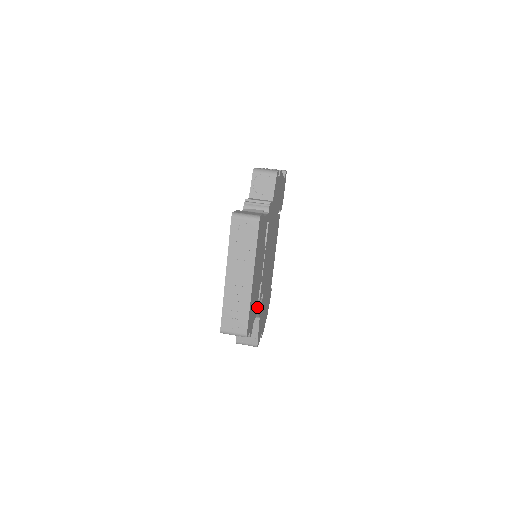
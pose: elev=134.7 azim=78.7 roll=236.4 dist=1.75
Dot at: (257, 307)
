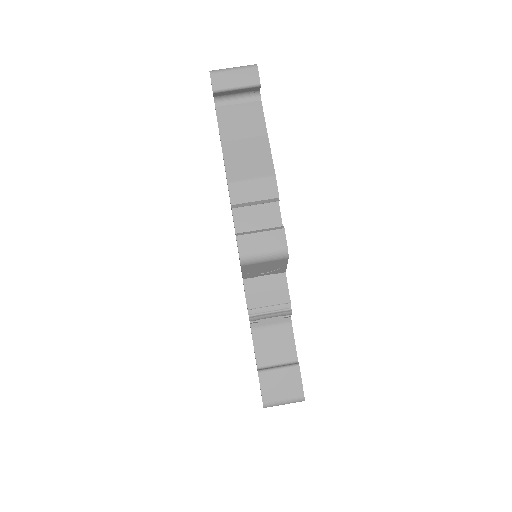
Dot at: occluded
